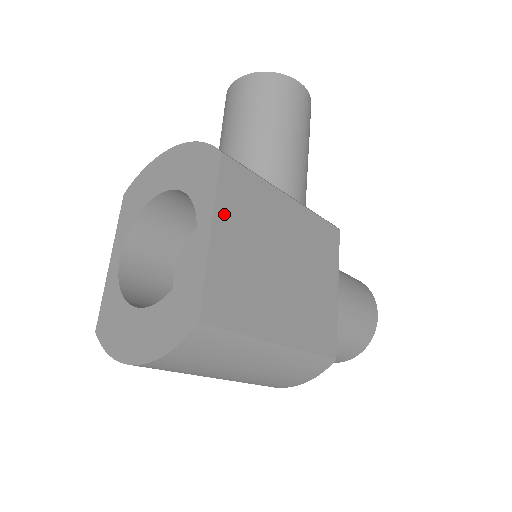
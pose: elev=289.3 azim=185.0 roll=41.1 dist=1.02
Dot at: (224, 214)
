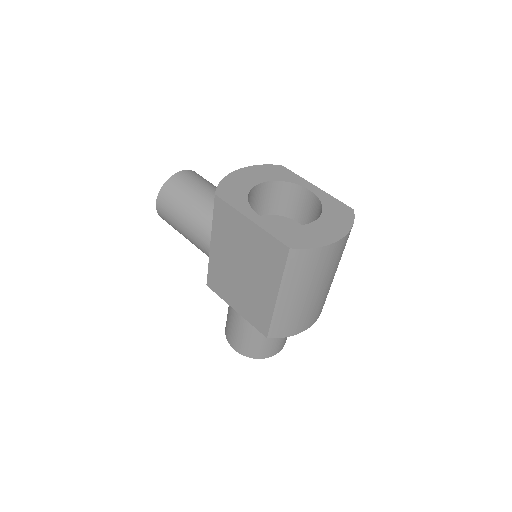
Dot at: occluded
